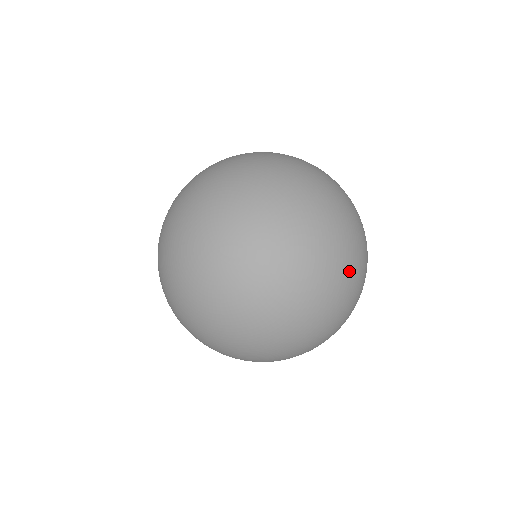
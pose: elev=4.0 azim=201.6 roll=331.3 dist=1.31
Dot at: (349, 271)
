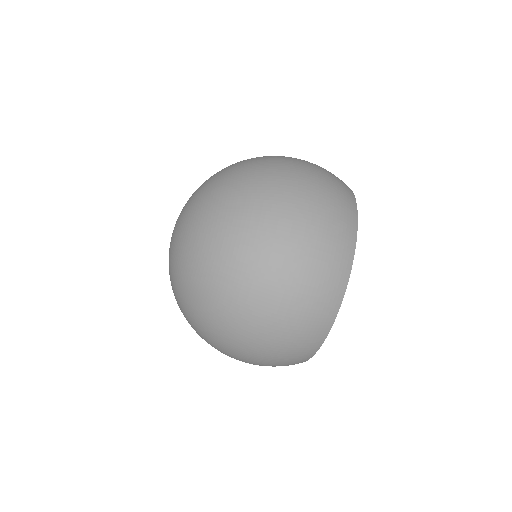
Dot at: occluded
